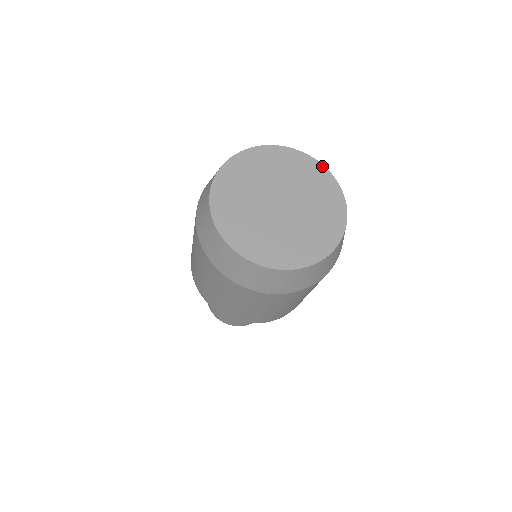
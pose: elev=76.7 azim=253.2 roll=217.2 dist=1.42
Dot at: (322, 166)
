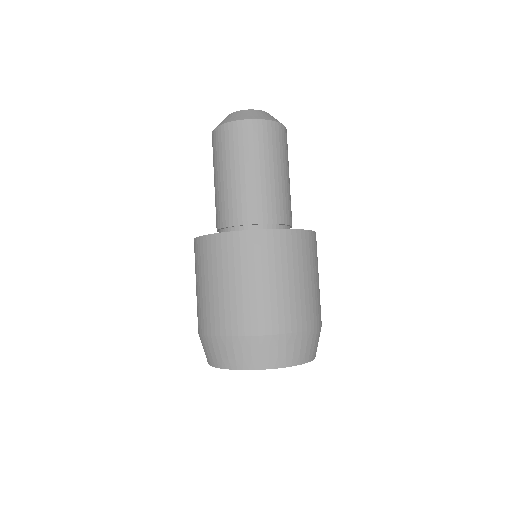
Dot at: occluded
